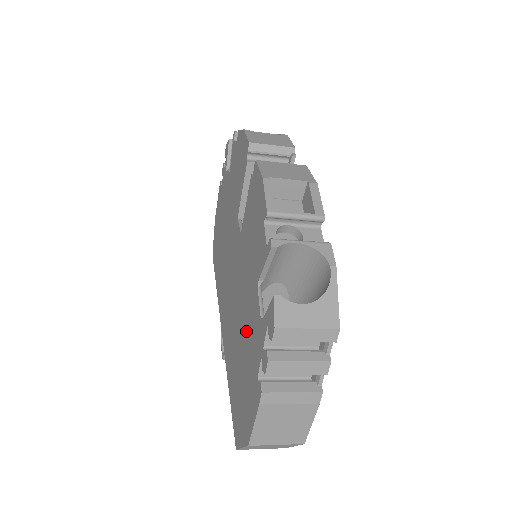
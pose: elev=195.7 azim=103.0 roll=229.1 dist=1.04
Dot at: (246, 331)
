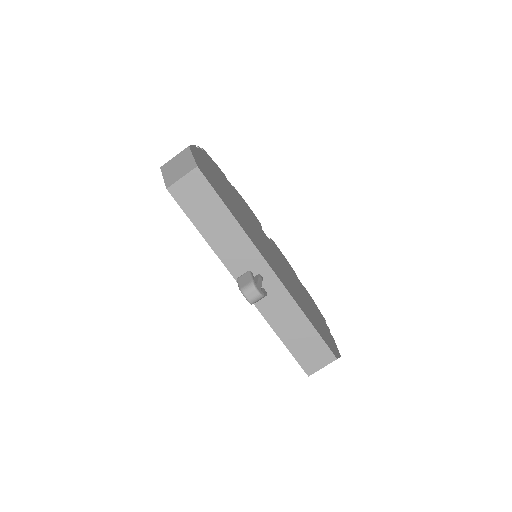
Dot at: occluded
